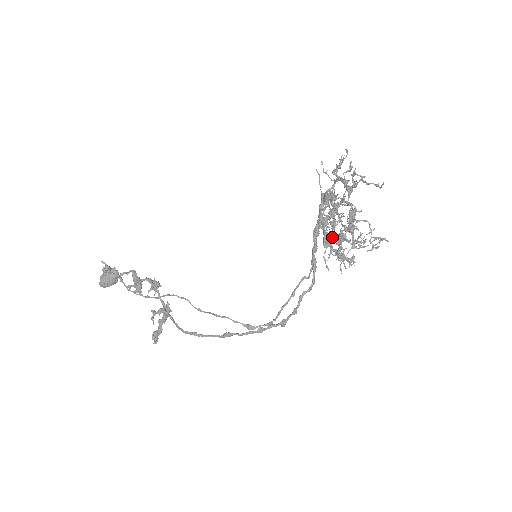
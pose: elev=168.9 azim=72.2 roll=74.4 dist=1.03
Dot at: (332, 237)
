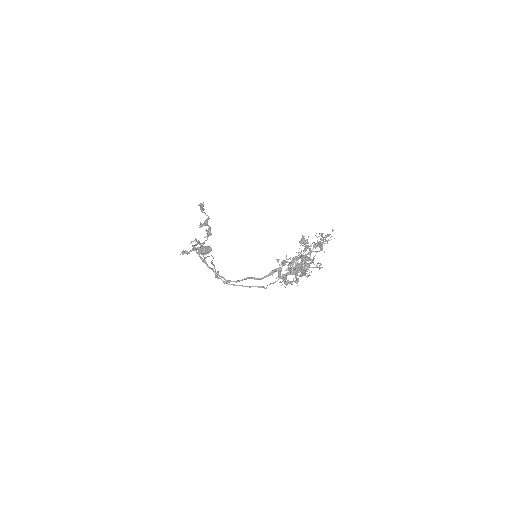
Dot at: (292, 270)
